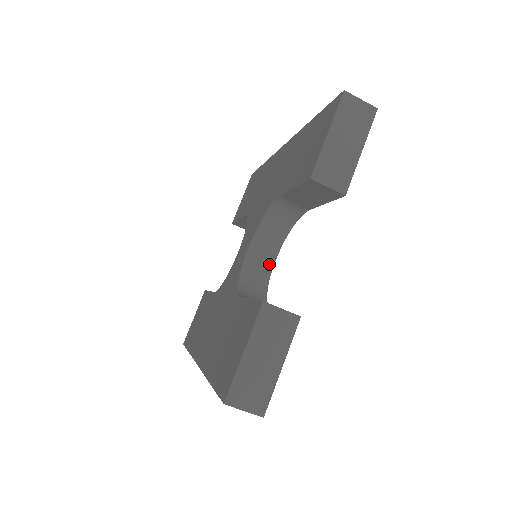
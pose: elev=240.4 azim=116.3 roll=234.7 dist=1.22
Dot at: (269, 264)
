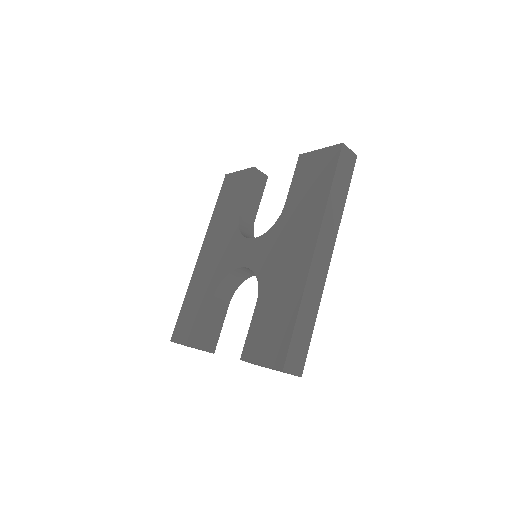
Dot at: (254, 274)
